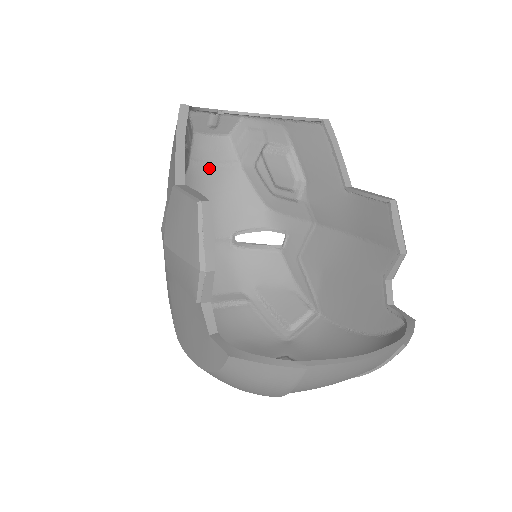
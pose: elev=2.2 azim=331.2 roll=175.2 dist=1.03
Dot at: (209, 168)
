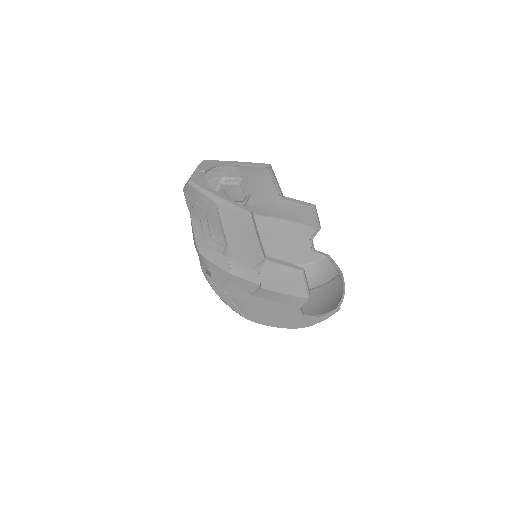
Dot at: occluded
